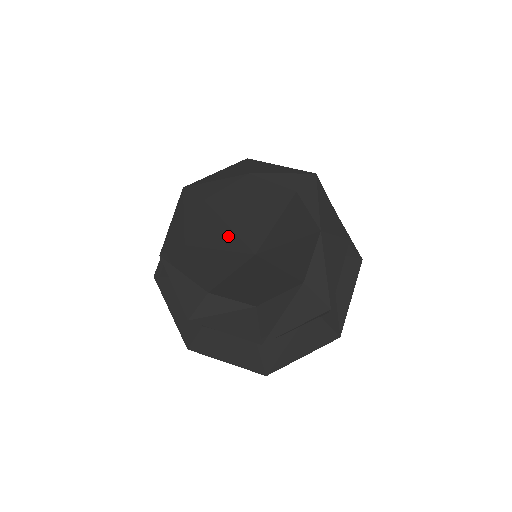
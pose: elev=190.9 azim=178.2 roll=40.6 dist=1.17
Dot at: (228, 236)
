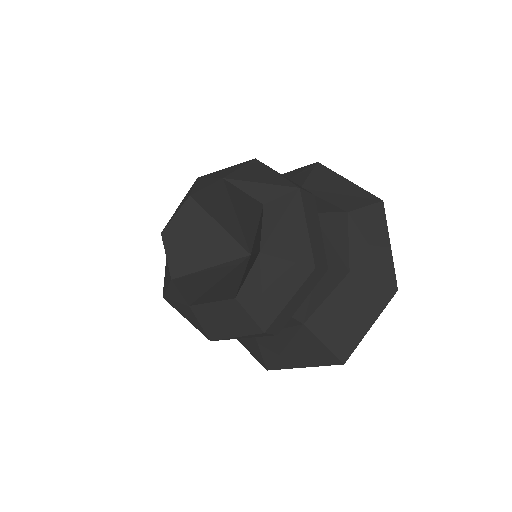
Dot at: (216, 232)
